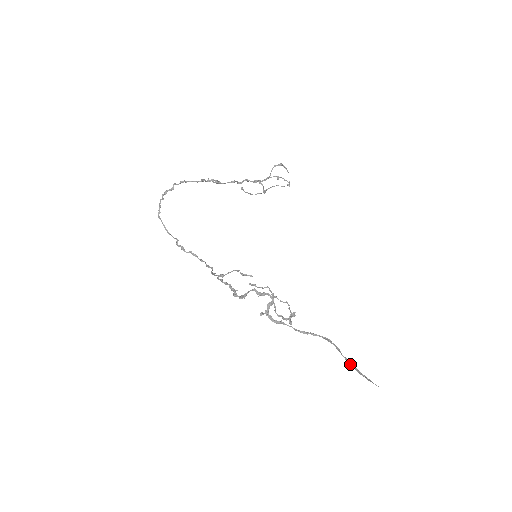
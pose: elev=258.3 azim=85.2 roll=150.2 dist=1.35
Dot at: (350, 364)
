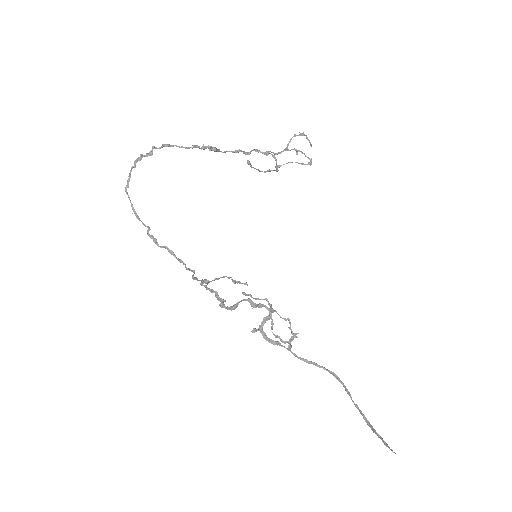
Dot at: (361, 414)
